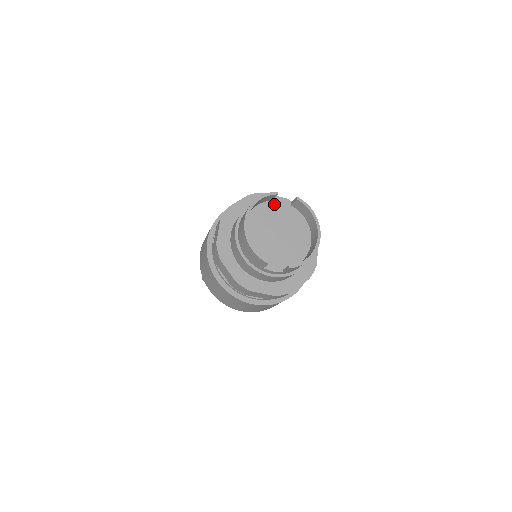
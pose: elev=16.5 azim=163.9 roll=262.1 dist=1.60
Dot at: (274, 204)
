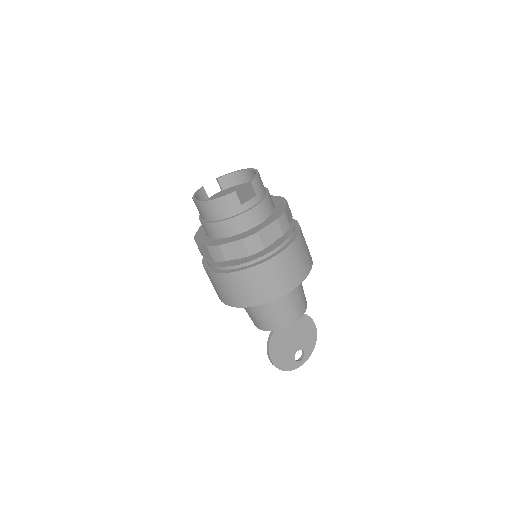
Dot at: (212, 198)
